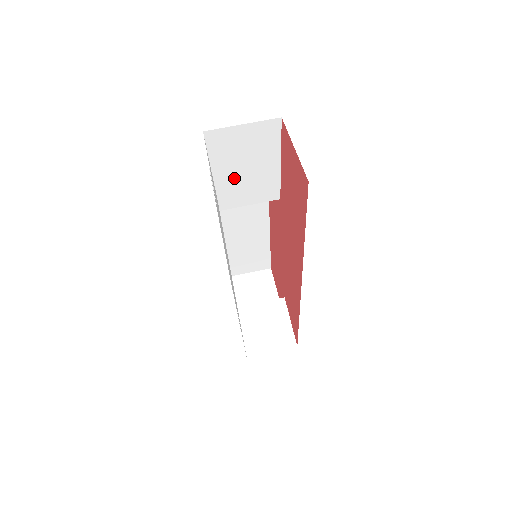
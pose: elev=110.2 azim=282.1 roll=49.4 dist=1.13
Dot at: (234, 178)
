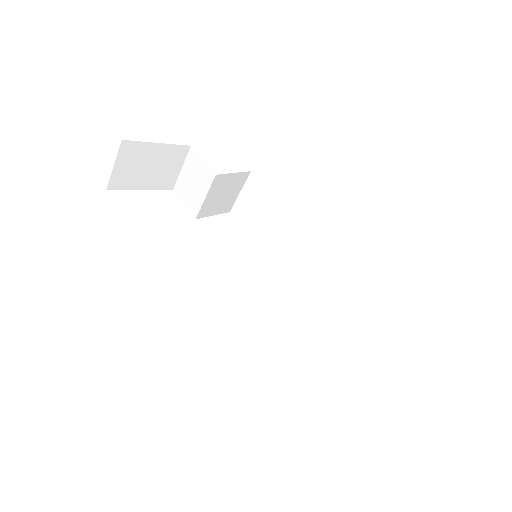
Dot at: occluded
